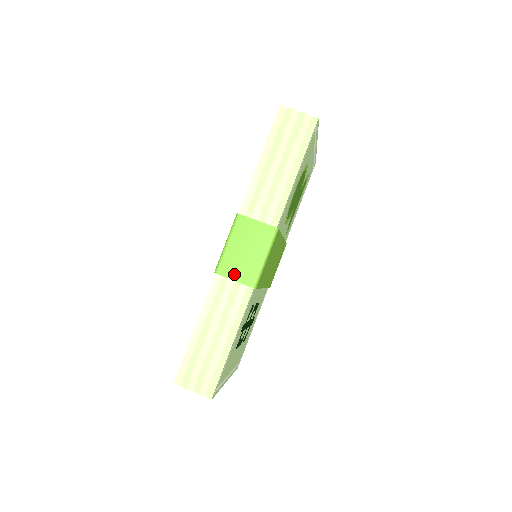
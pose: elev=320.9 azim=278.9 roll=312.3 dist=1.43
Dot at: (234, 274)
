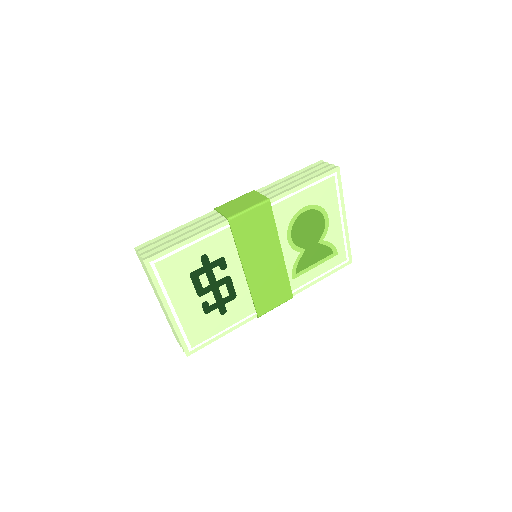
Dot at: (224, 211)
